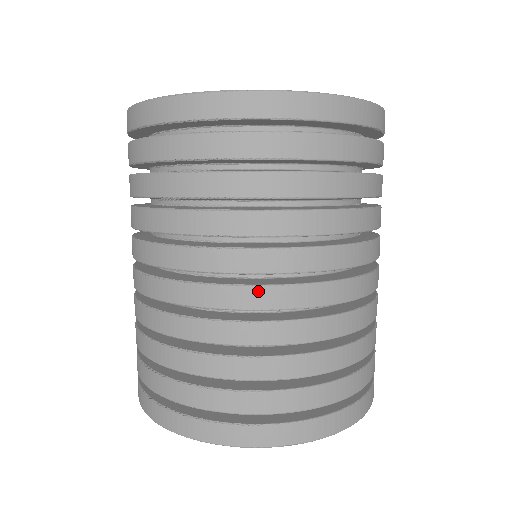
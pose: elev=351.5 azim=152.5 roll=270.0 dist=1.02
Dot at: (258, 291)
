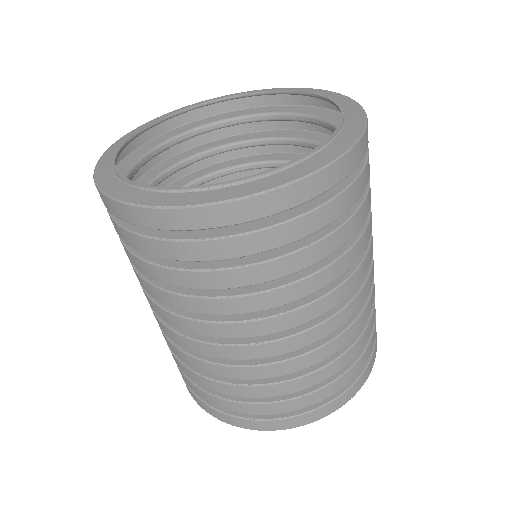
Dot at: (318, 329)
